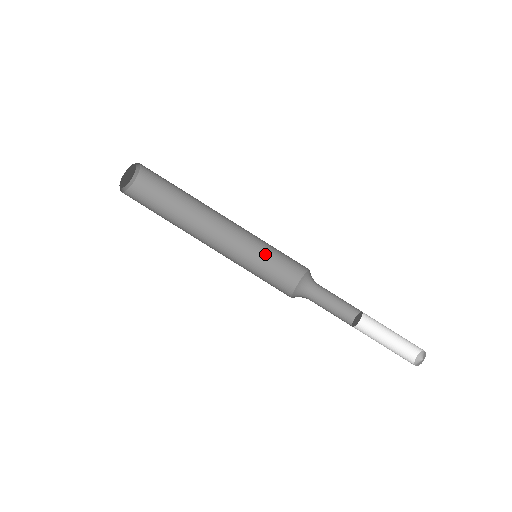
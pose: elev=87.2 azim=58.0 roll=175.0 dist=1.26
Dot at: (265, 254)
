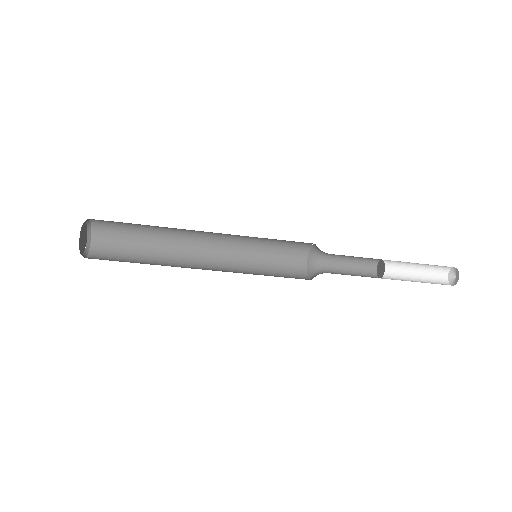
Dot at: (266, 238)
